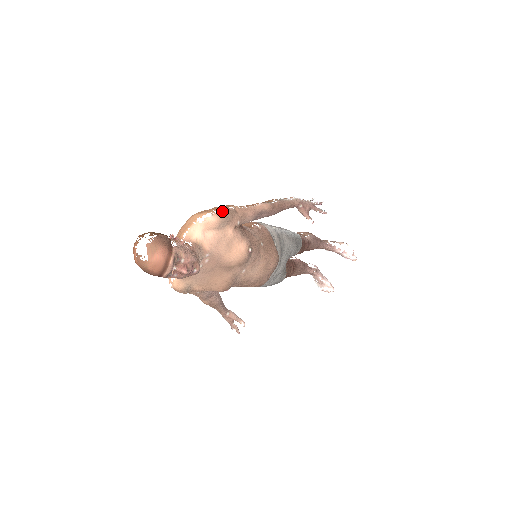
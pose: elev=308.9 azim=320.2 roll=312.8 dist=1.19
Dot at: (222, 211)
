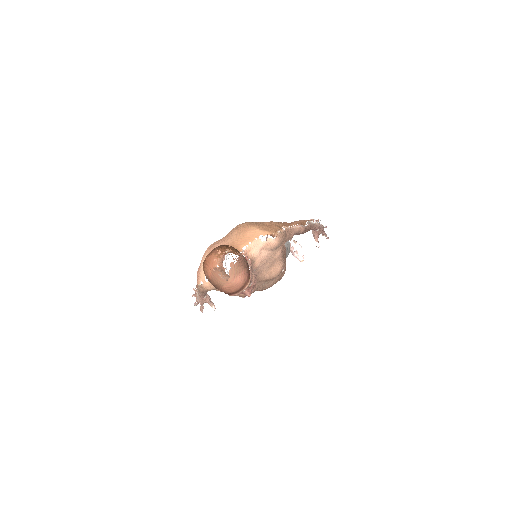
Dot at: (281, 234)
